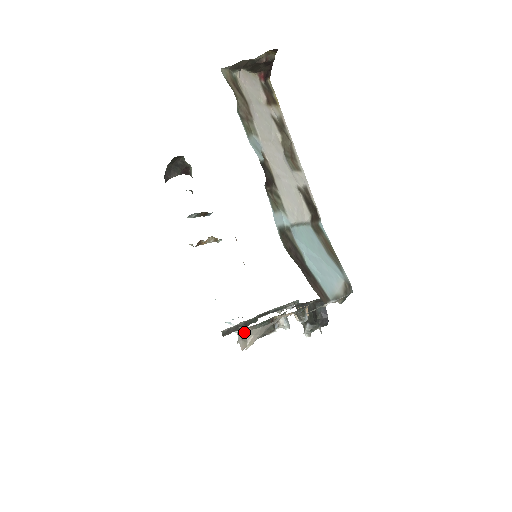
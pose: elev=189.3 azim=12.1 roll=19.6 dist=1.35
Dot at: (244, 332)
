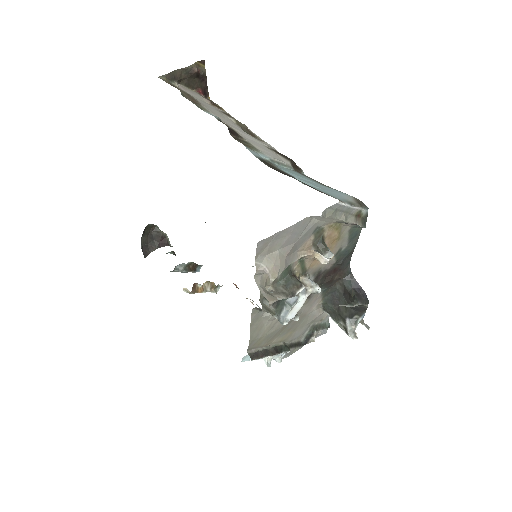
Dot at: (260, 264)
